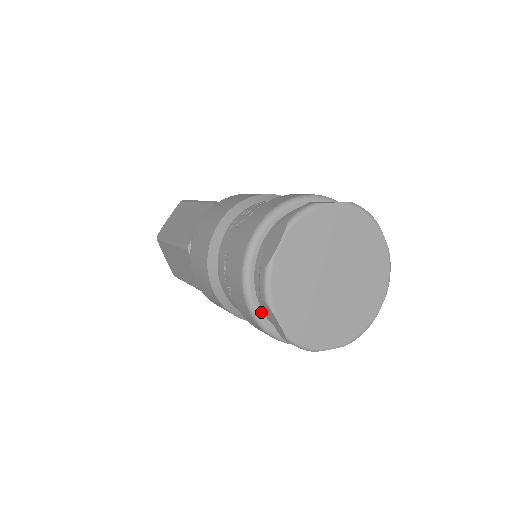
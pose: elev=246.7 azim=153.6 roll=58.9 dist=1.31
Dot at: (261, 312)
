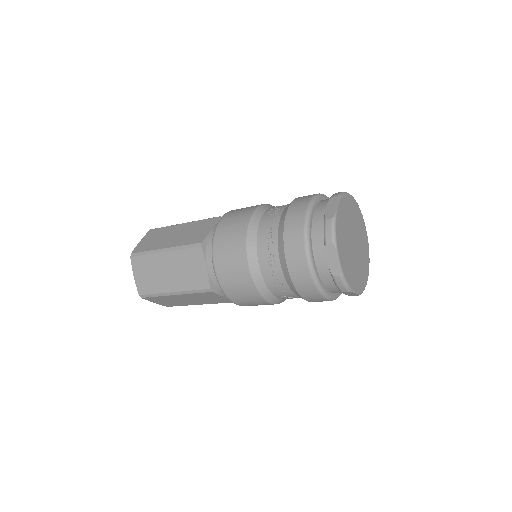
Dot at: (314, 261)
